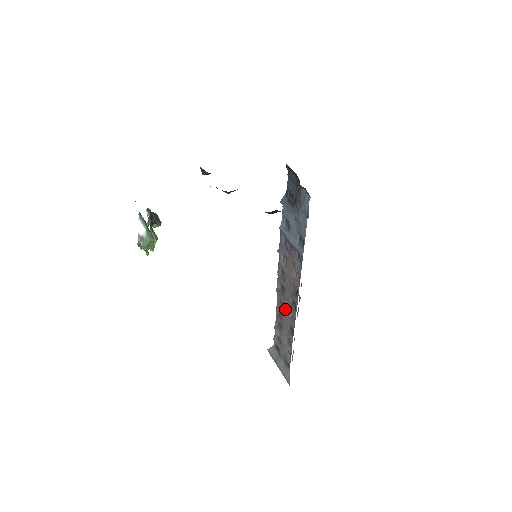
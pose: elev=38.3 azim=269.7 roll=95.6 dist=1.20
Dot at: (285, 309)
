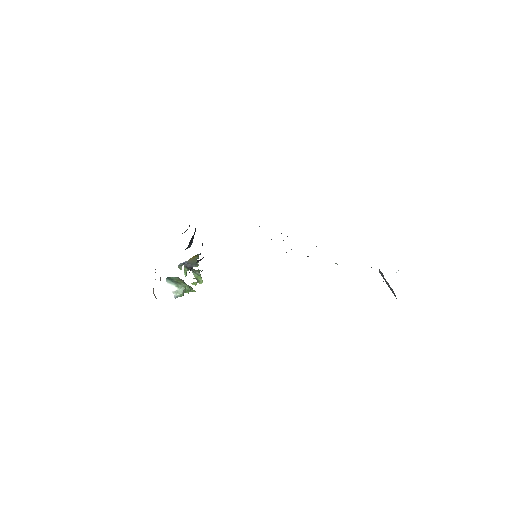
Dot at: occluded
